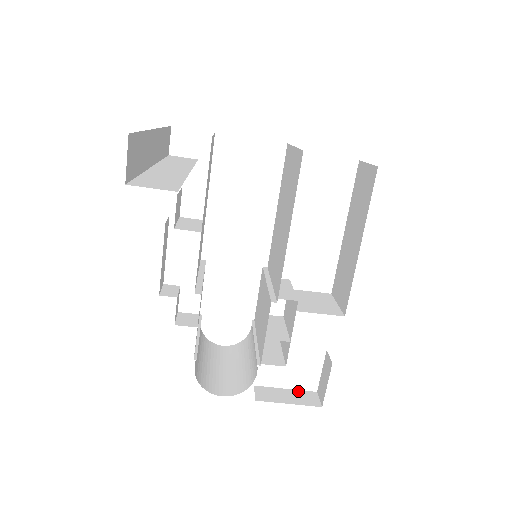
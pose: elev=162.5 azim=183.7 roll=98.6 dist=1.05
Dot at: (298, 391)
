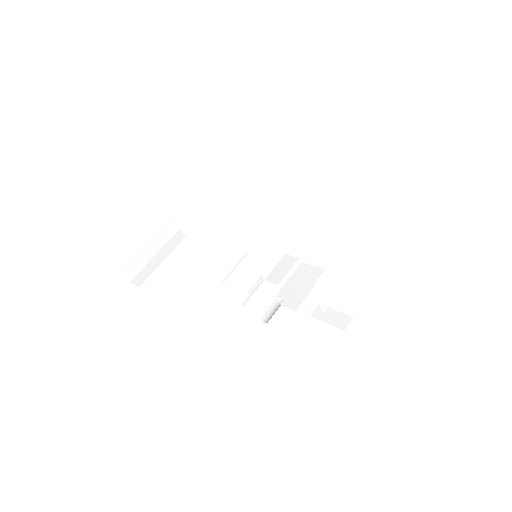
Dot at: (342, 314)
